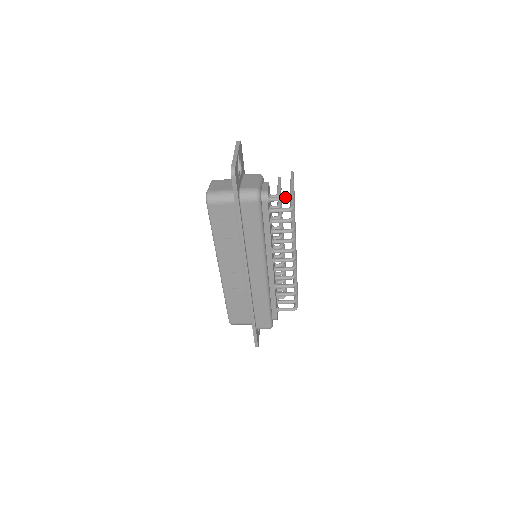
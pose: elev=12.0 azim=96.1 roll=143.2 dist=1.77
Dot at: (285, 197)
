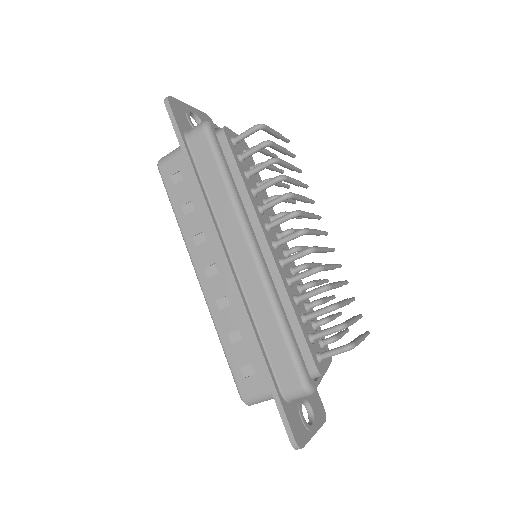
Dot at: (251, 127)
